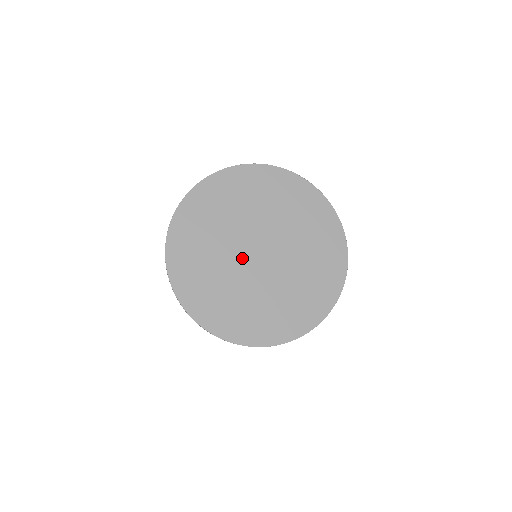
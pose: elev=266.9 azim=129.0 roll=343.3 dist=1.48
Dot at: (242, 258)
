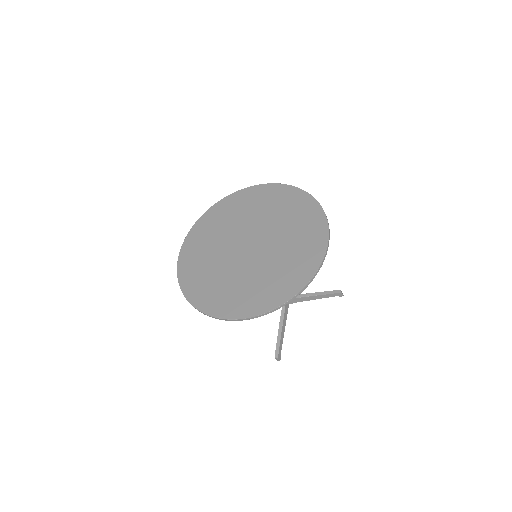
Dot at: (233, 251)
